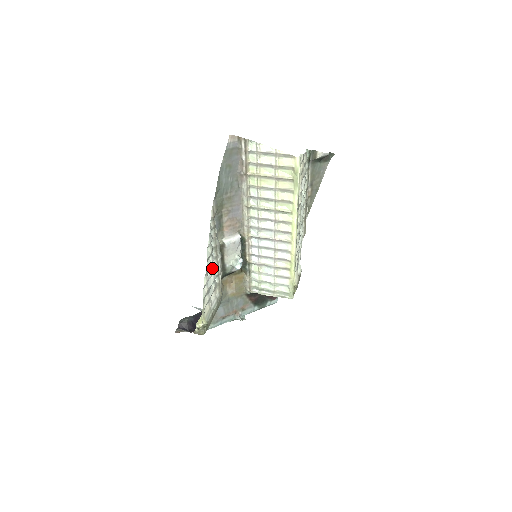
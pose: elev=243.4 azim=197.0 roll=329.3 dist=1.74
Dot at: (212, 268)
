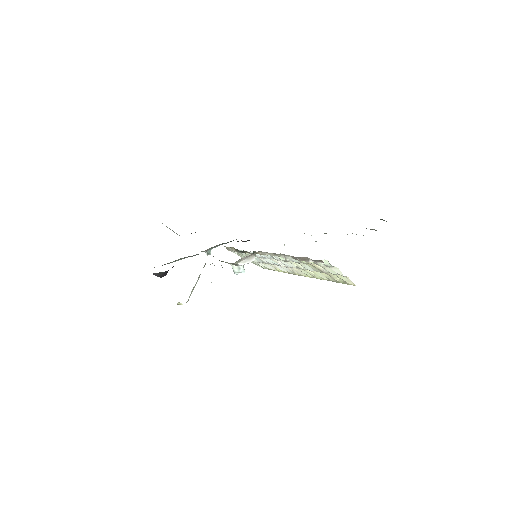
Dot at: occluded
